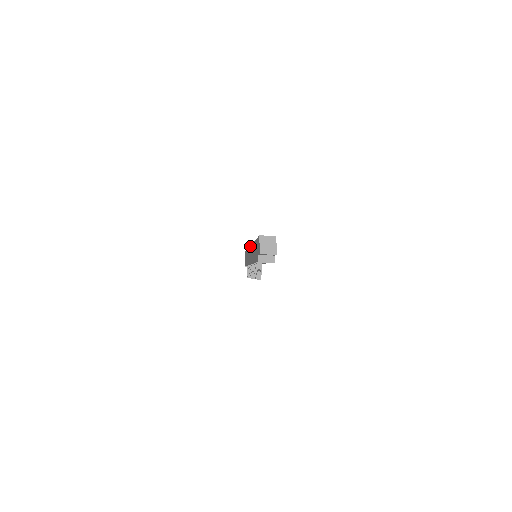
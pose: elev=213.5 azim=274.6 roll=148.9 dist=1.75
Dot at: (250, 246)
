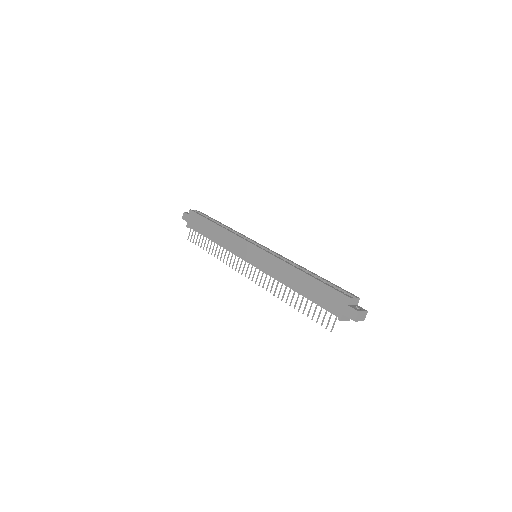
Dot at: (253, 245)
